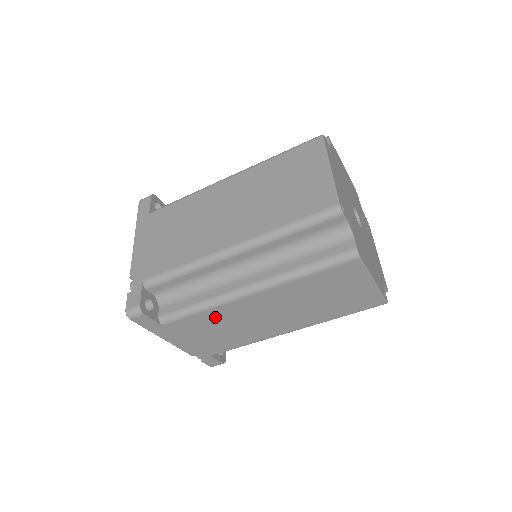
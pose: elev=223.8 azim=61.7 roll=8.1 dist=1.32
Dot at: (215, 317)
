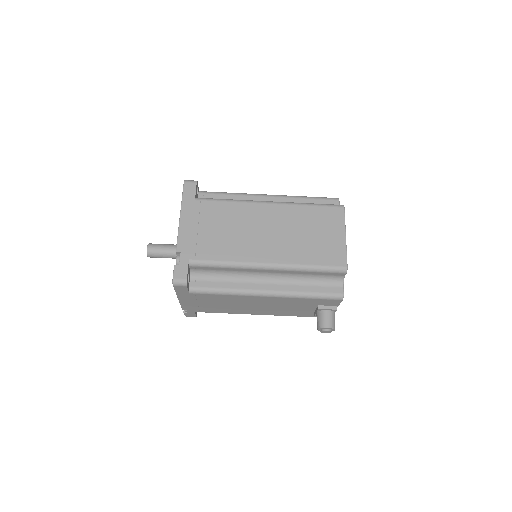
Dot at: (232, 212)
